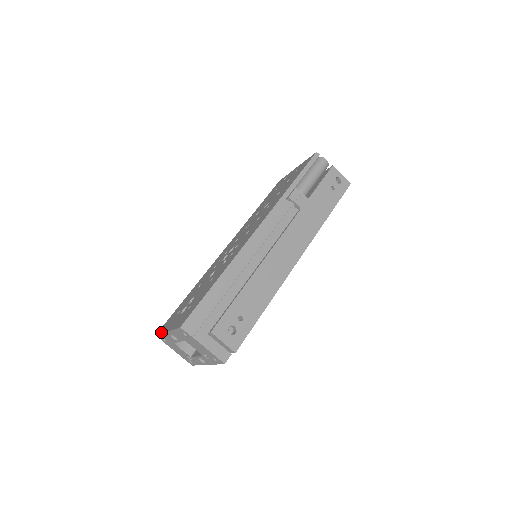
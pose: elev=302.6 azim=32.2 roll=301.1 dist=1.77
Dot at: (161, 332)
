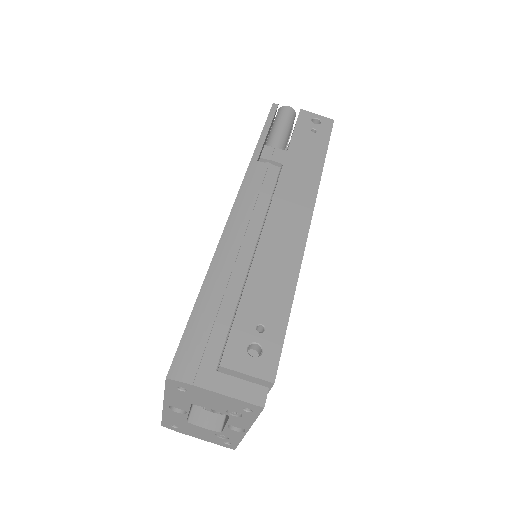
Dot at: (162, 414)
